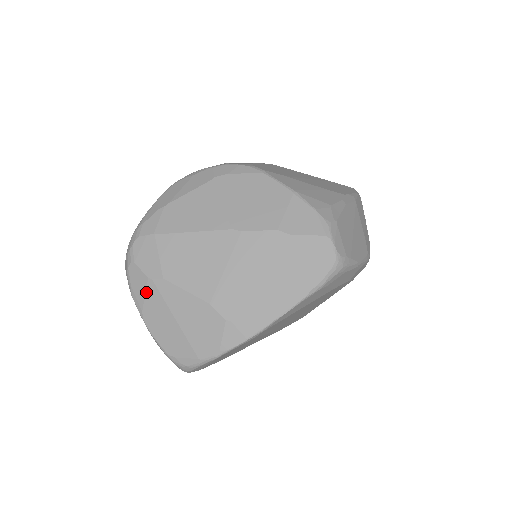
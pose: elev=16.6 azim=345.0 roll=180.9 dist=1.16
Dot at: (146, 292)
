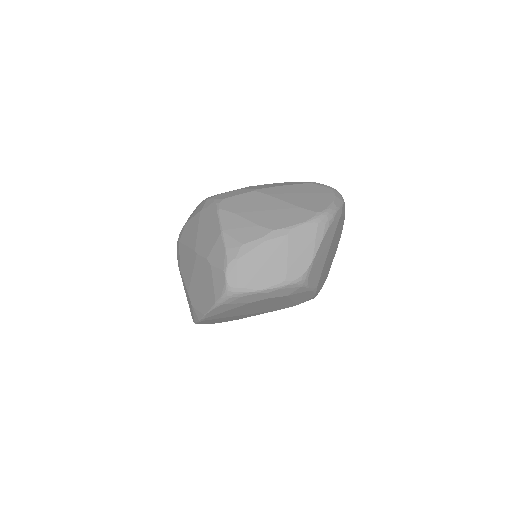
Dot at: occluded
